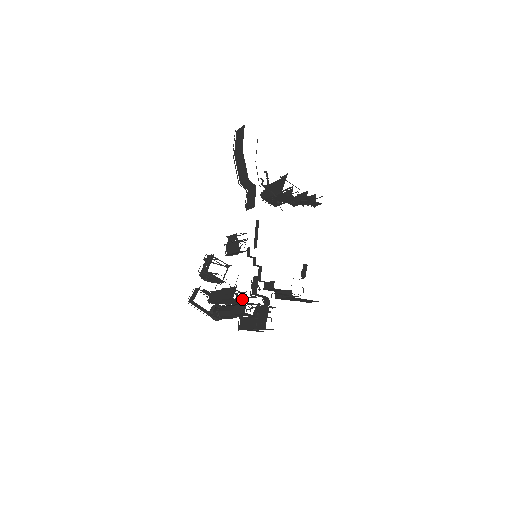
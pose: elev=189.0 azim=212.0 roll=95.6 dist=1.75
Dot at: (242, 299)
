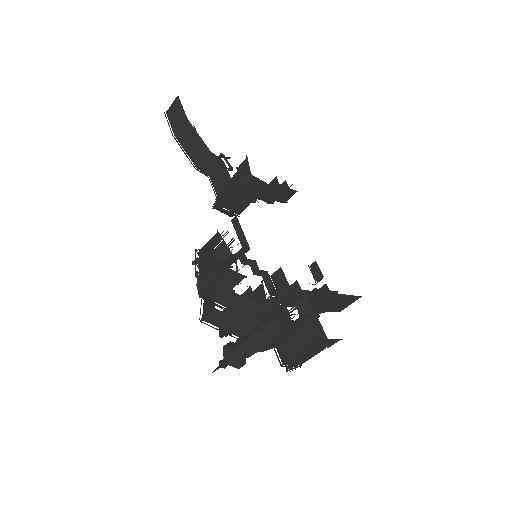
Dot at: occluded
